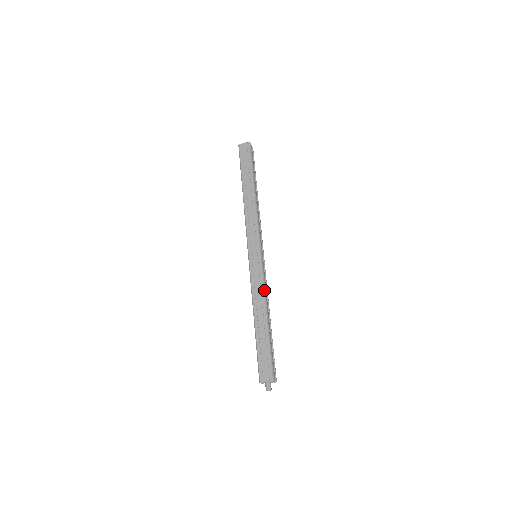
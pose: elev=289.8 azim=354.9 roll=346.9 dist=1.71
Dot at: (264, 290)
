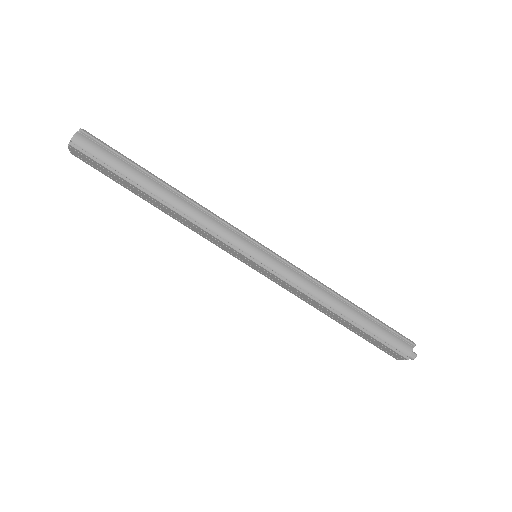
Dot at: (304, 294)
